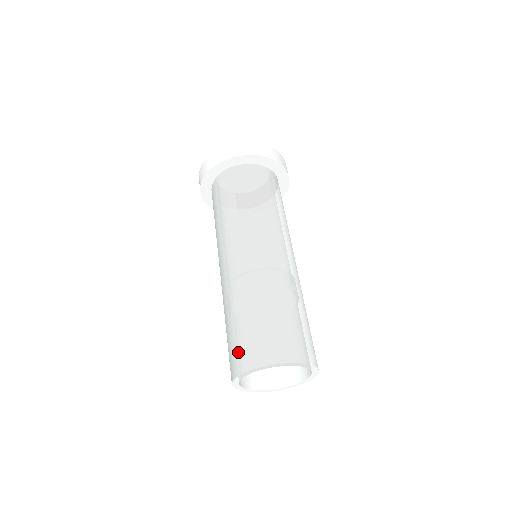
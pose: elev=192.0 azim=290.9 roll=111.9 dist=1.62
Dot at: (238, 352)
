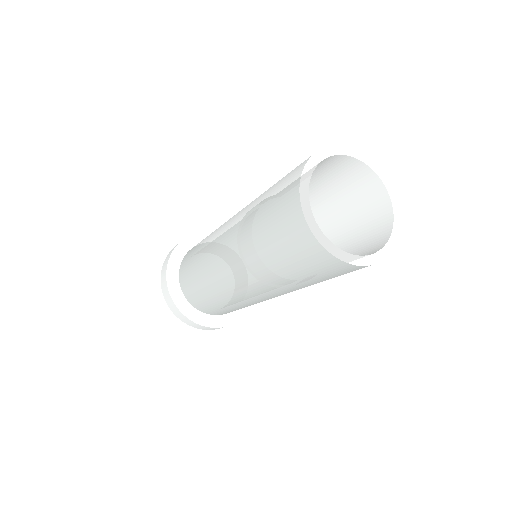
Dot at: occluded
